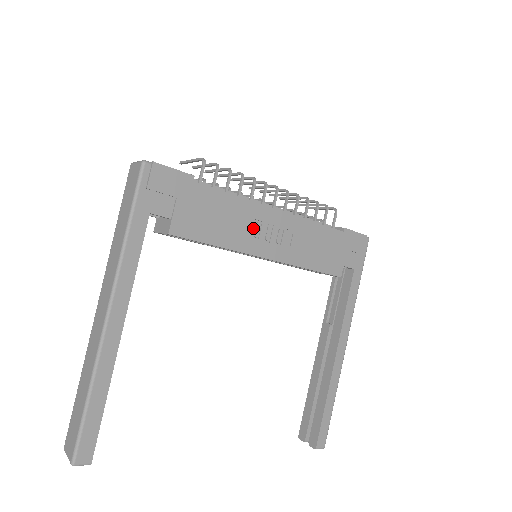
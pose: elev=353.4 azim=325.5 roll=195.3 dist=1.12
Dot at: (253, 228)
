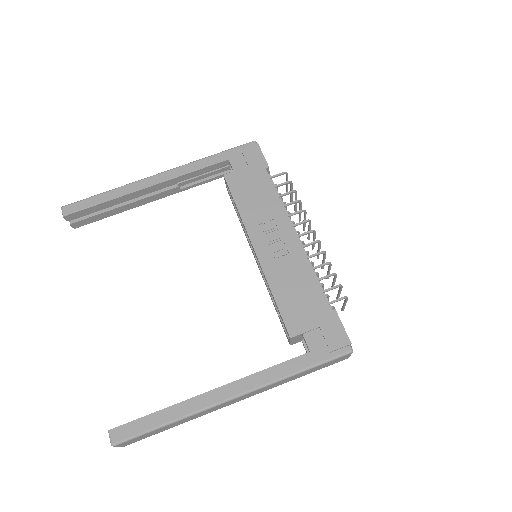
Dot at: (268, 224)
